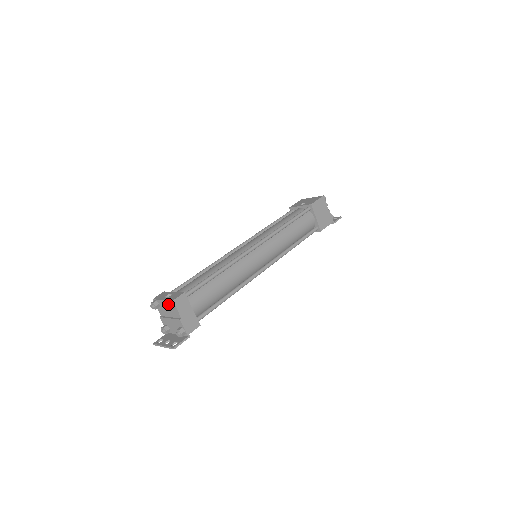
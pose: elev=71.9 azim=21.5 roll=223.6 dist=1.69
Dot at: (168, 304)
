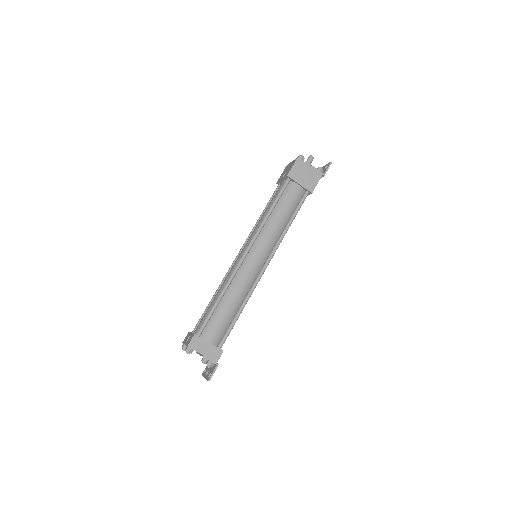
Dot at: (186, 350)
